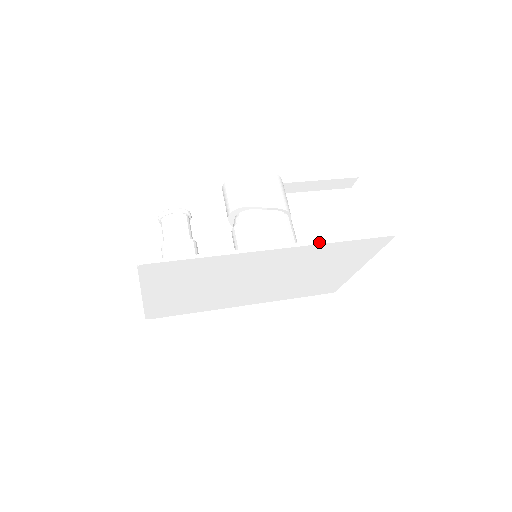
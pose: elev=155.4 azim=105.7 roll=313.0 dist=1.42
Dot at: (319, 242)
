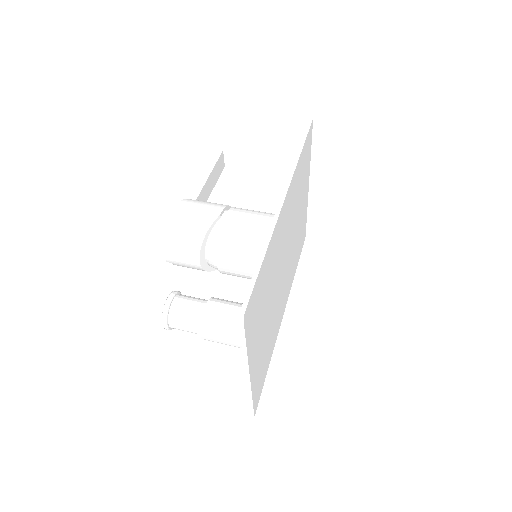
Dot at: (294, 166)
